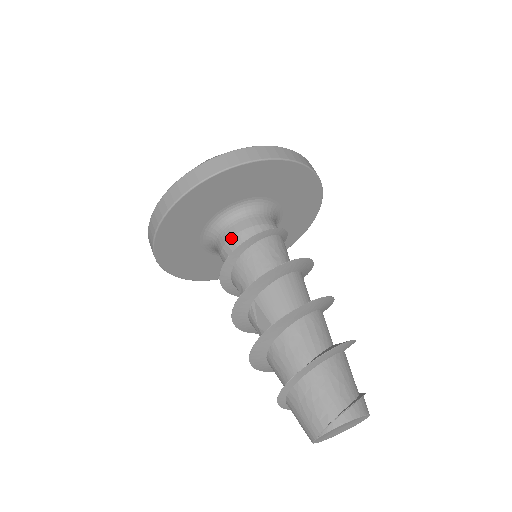
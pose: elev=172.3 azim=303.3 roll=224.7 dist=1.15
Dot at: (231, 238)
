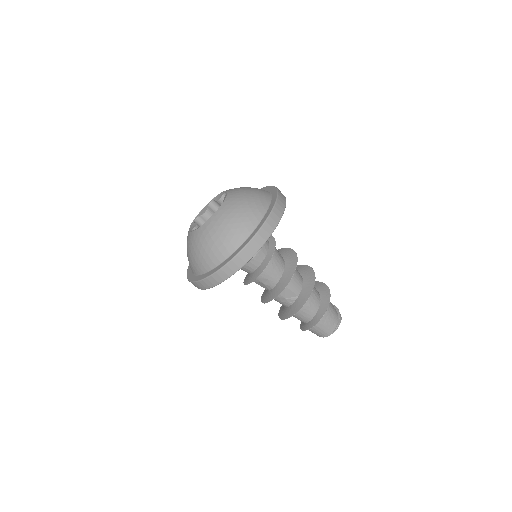
Dot at: (257, 254)
